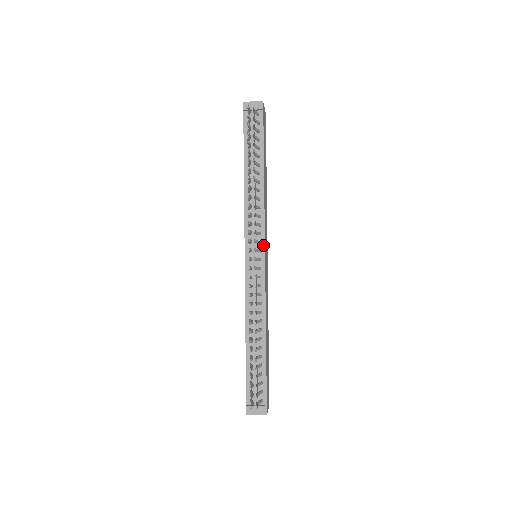
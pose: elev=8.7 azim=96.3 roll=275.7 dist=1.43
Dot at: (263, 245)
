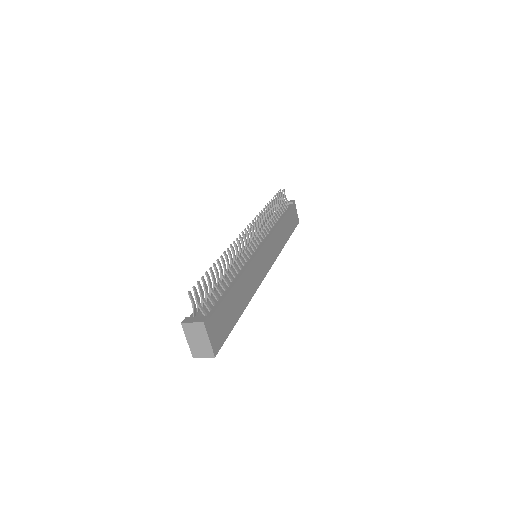
Dot at: (264, 242)
